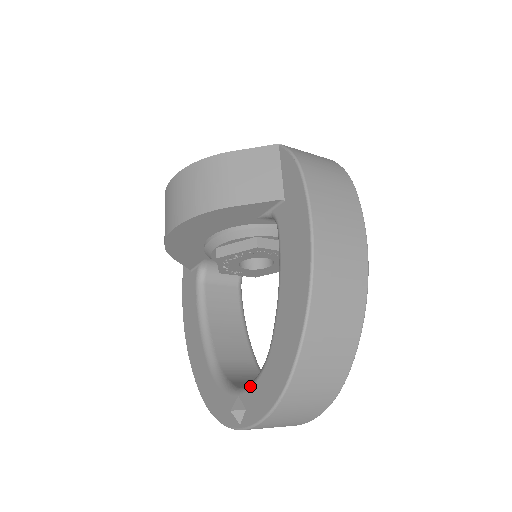
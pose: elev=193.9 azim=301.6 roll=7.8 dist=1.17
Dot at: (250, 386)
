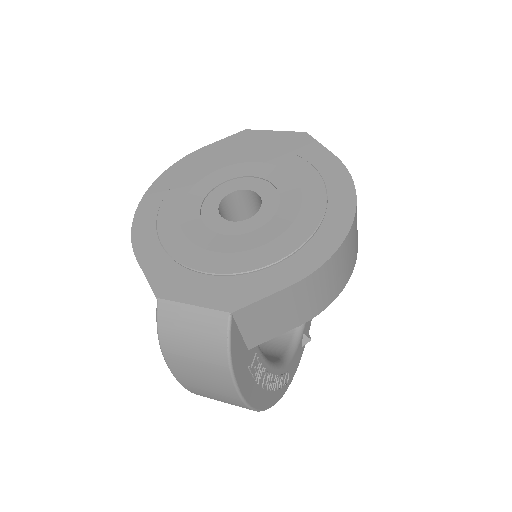
Dot at: occluded
